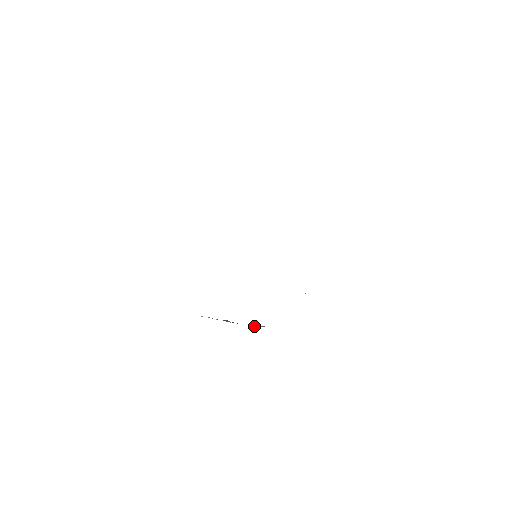
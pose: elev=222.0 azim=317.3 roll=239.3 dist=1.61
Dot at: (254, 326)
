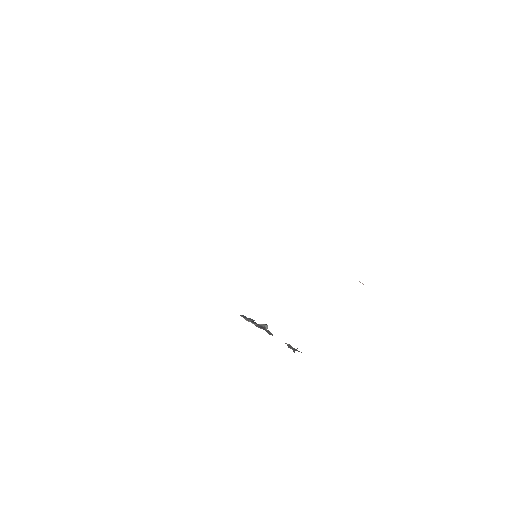
Dot at: (287, 345)
